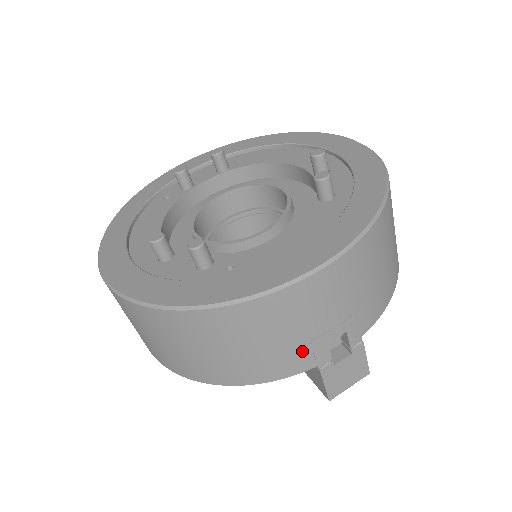
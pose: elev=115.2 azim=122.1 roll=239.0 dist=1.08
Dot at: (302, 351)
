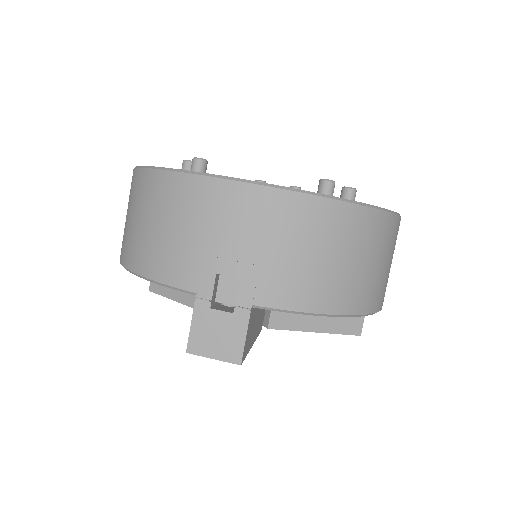
Dot at: (193, 261)
